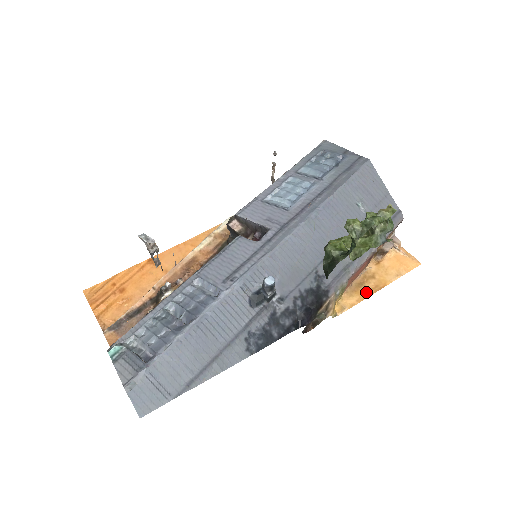
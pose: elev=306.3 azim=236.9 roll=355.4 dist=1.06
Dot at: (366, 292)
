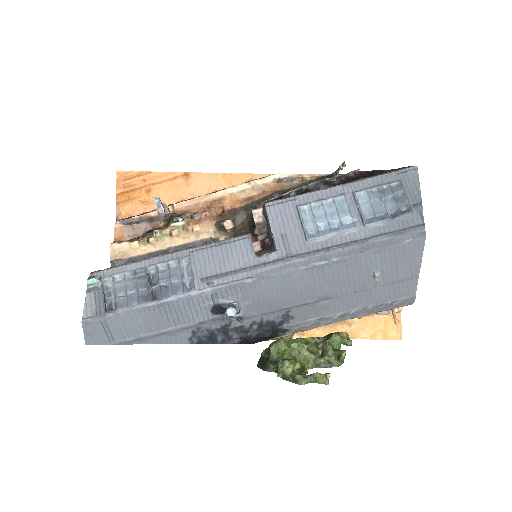
Dot at: occluded
